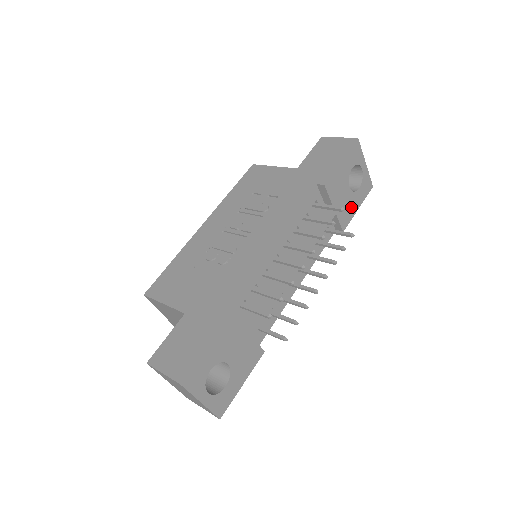
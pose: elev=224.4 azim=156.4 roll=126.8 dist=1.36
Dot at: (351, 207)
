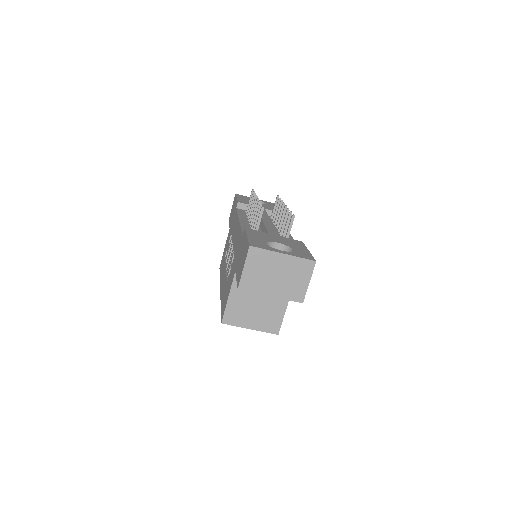
Dot at: occluded
